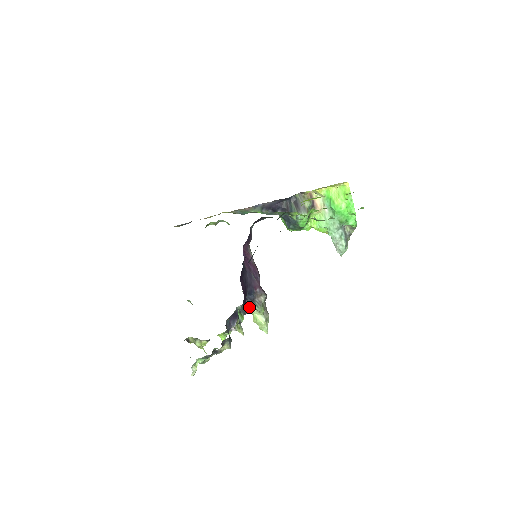
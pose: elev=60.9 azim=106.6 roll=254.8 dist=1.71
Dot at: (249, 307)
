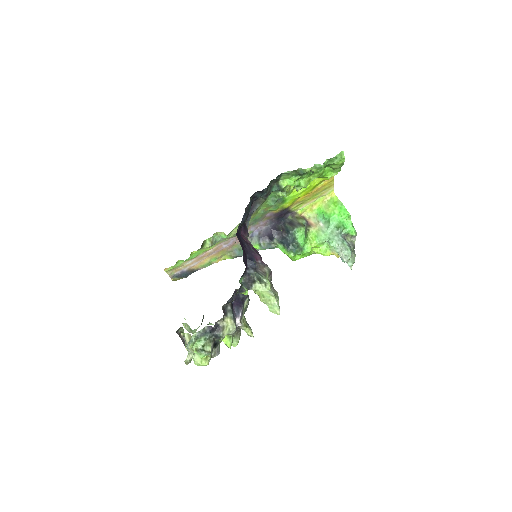
Dot at: (252, 281)
